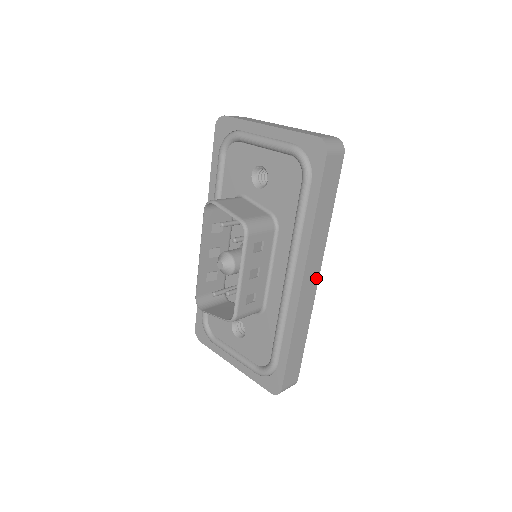
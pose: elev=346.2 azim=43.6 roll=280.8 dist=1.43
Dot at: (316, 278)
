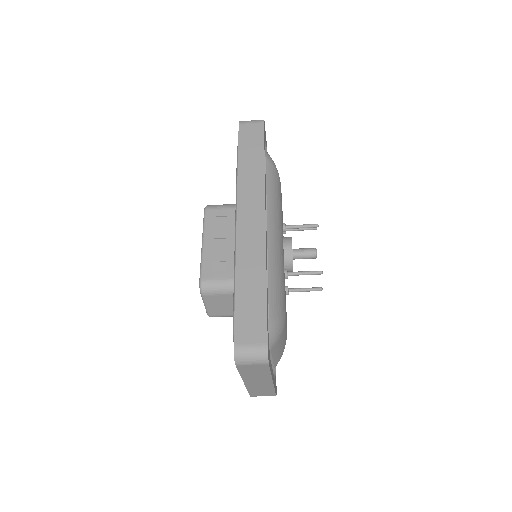
Dot at: (261, 217)
